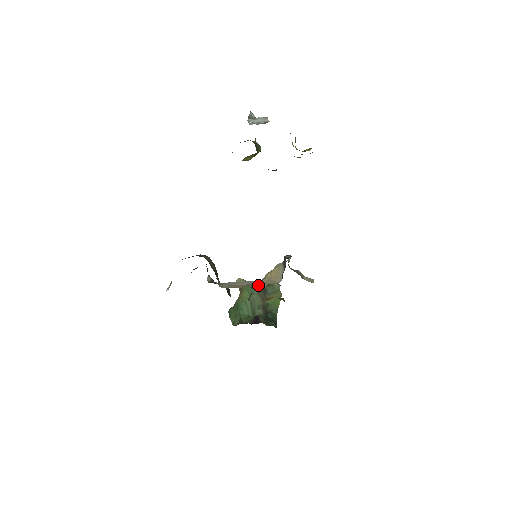
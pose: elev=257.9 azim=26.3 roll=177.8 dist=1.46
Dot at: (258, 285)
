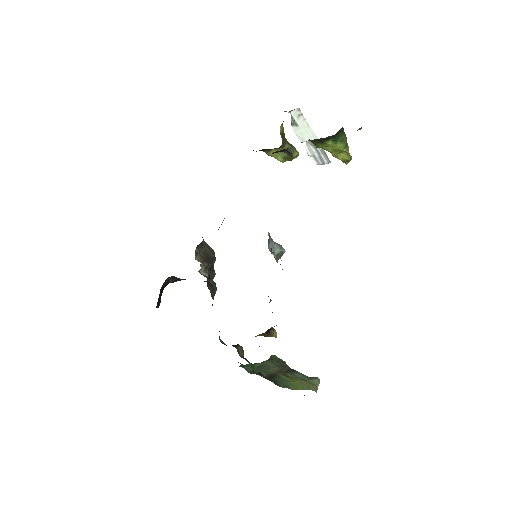
Dot at: occluded
